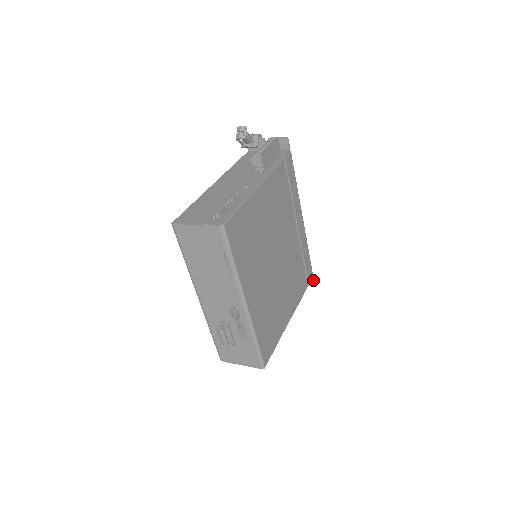
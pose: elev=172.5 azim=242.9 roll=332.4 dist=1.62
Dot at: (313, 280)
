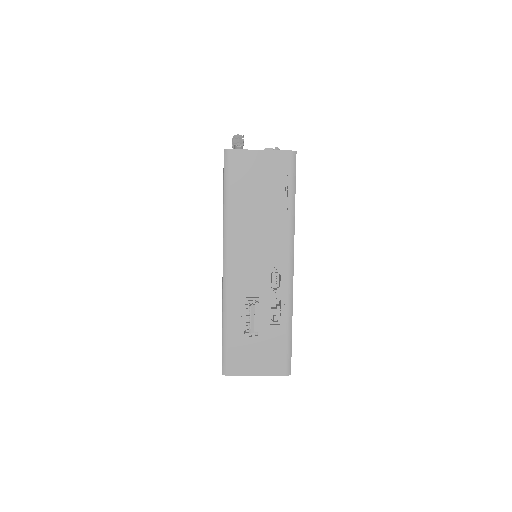
Dot at: occluded
